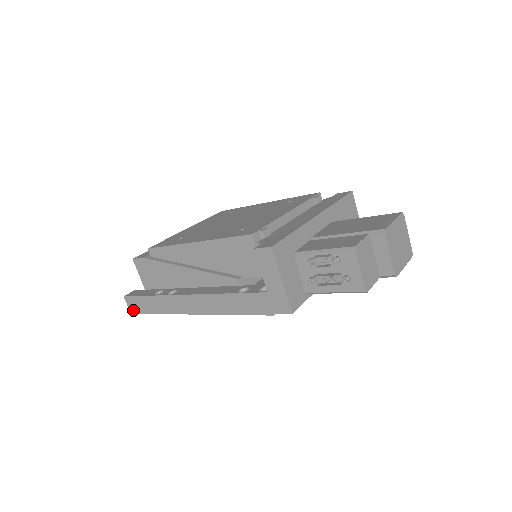
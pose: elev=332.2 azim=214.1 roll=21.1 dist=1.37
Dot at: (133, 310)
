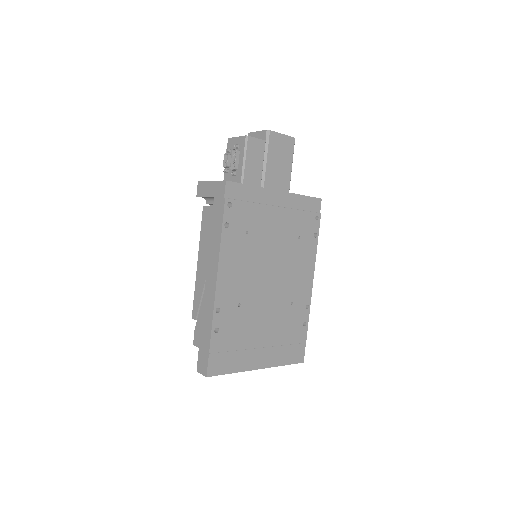
Dot at: (205, 370)
